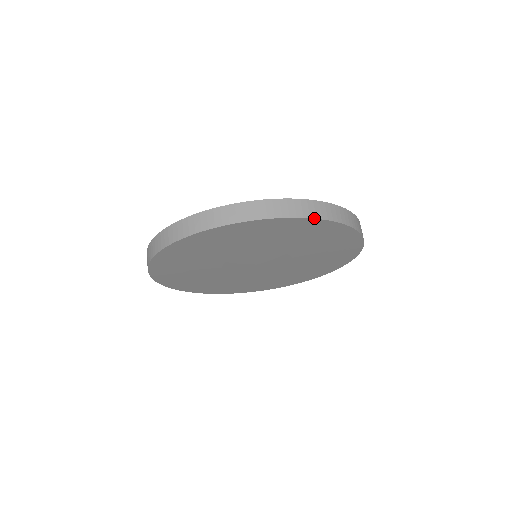
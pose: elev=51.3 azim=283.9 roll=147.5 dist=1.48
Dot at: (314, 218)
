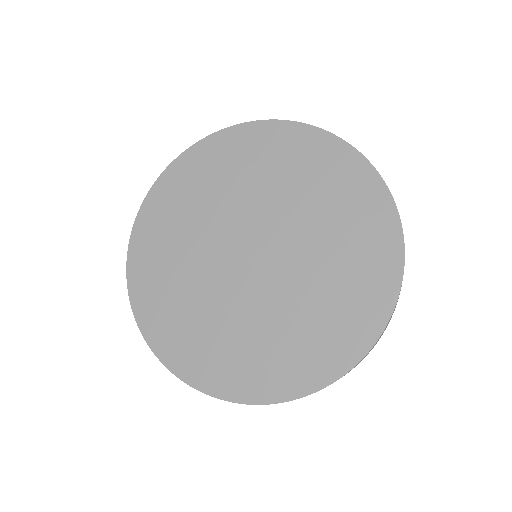
Dot at: (205, 138)
